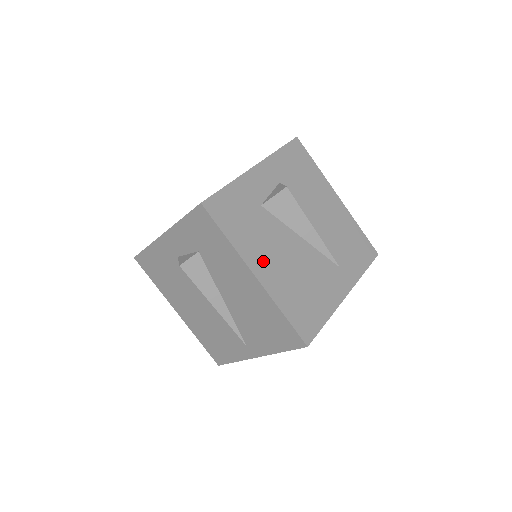
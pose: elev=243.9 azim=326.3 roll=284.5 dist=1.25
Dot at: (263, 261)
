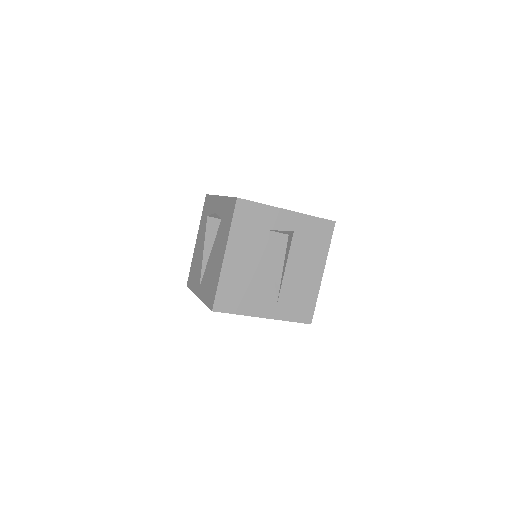
Dot at: (237, 253)
